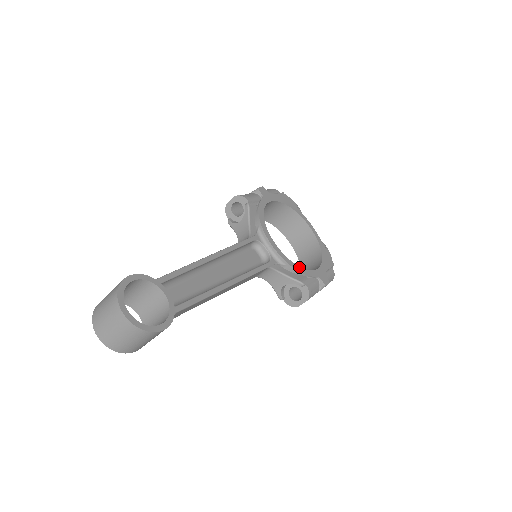
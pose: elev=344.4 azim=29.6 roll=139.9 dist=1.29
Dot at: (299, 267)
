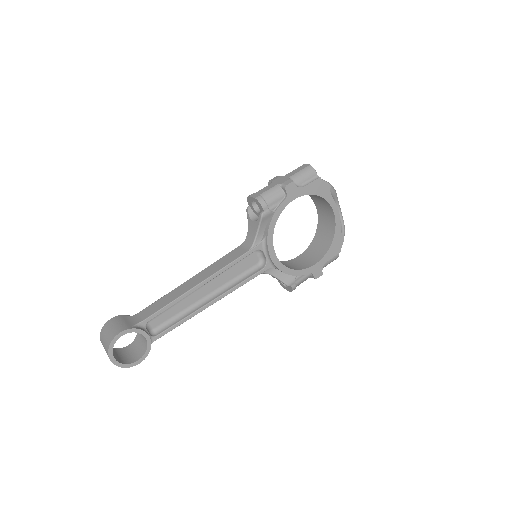
Dot at: (292, 270)
